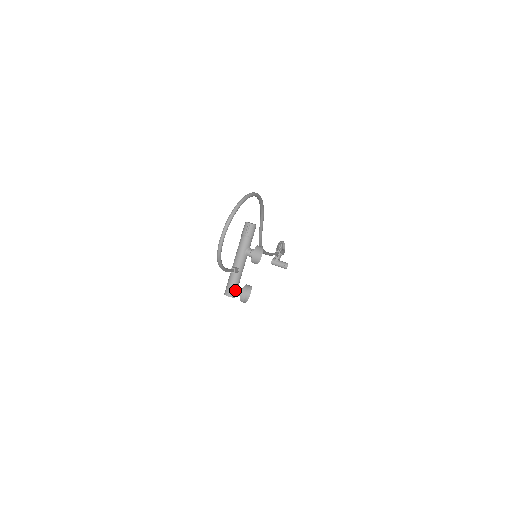
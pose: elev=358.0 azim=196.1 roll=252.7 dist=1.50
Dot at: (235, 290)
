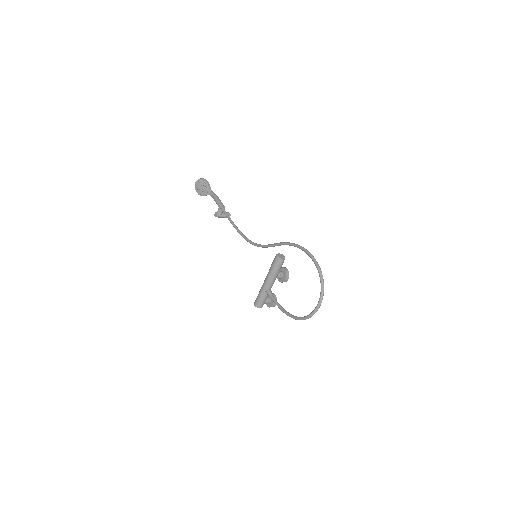
Dot at: (265, 302)
